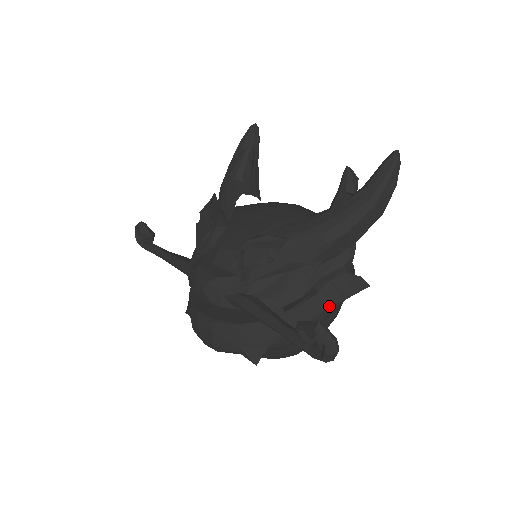
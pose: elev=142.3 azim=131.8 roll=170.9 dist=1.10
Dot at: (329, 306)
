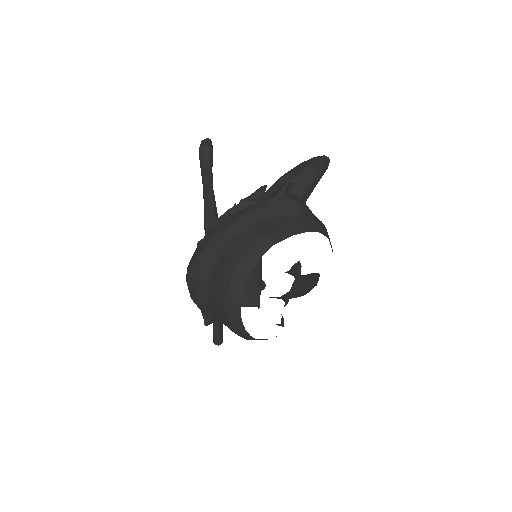
Dot at: (263, 201)
